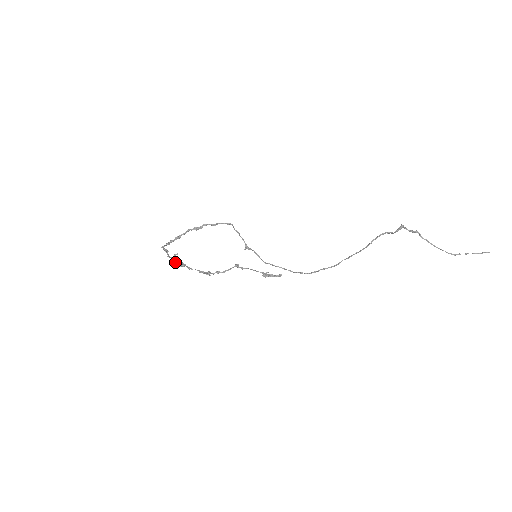
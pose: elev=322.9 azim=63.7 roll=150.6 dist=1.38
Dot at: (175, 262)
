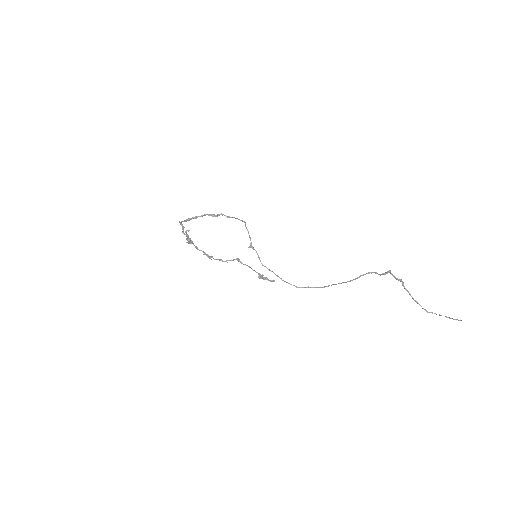
Dot at: occluded
